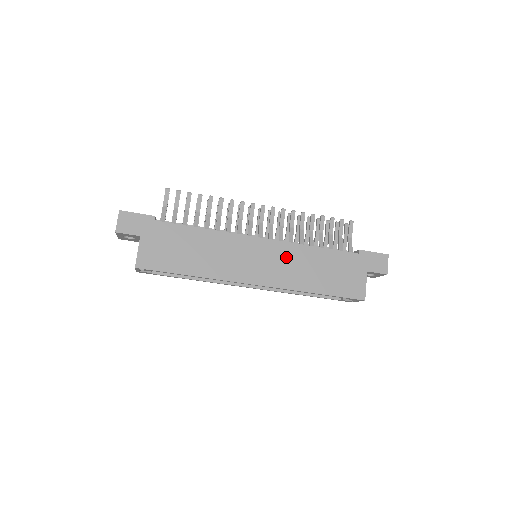
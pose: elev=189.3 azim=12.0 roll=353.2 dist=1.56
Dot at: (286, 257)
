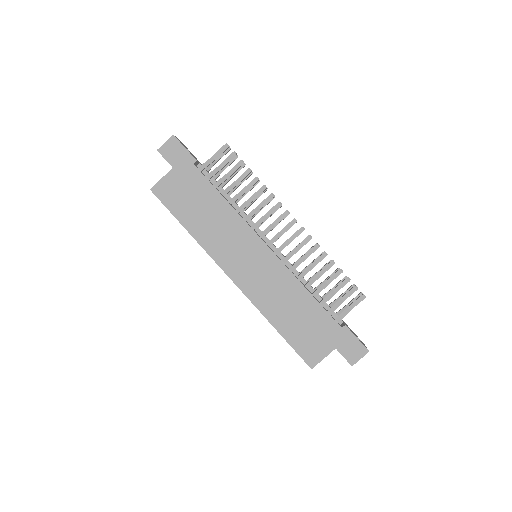
Dot at: (275, 278)
